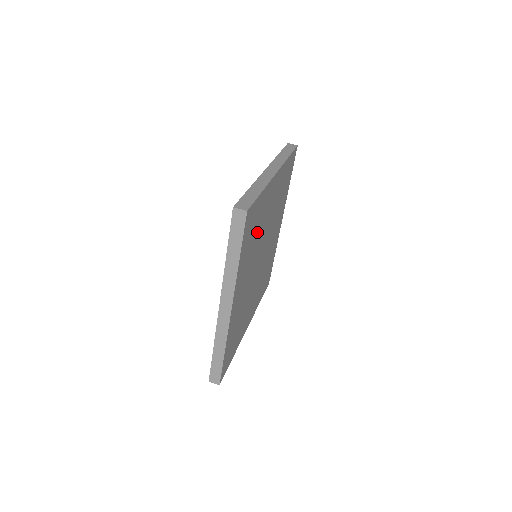
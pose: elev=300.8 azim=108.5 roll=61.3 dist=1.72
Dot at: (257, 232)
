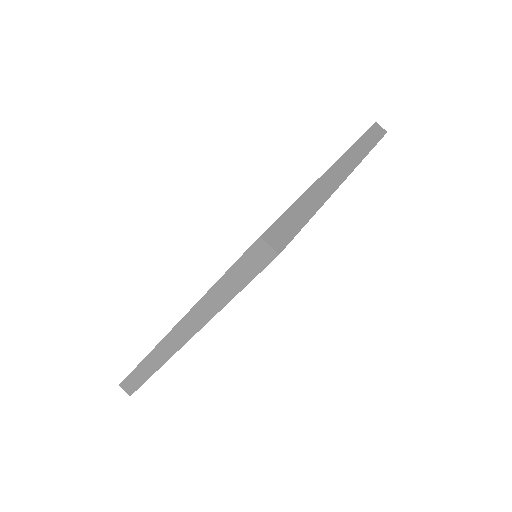
Dot at: occluded
